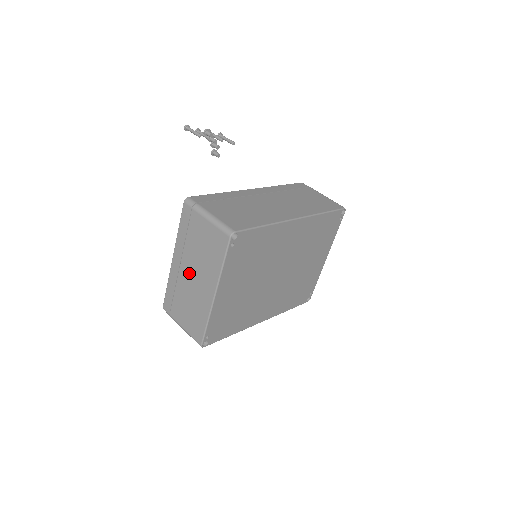
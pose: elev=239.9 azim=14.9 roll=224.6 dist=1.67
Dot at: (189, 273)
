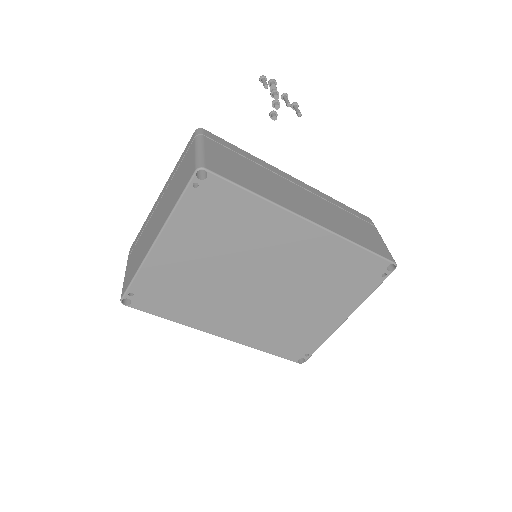
Dot at: (157, 212)
